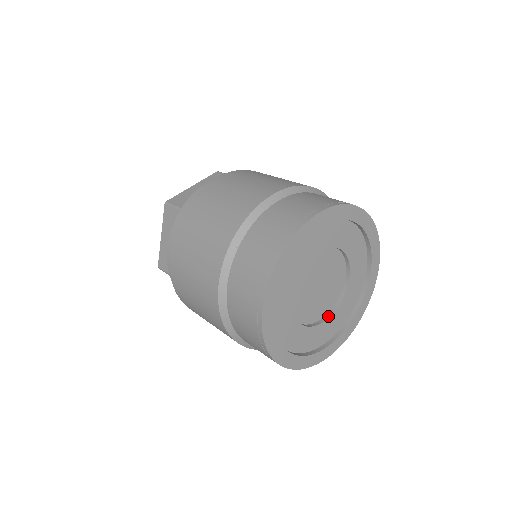
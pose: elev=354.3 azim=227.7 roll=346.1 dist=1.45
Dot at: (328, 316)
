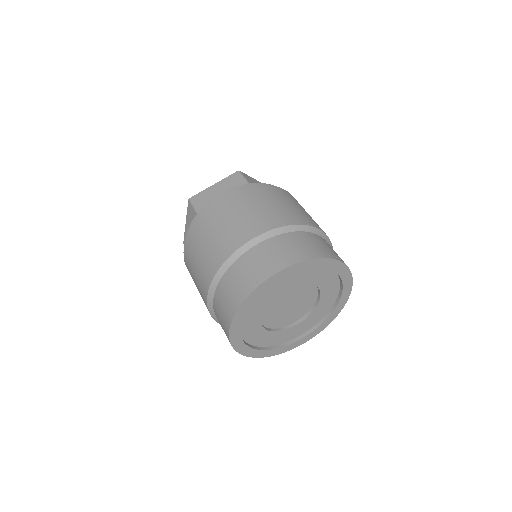
Dot at: (271, 330)
